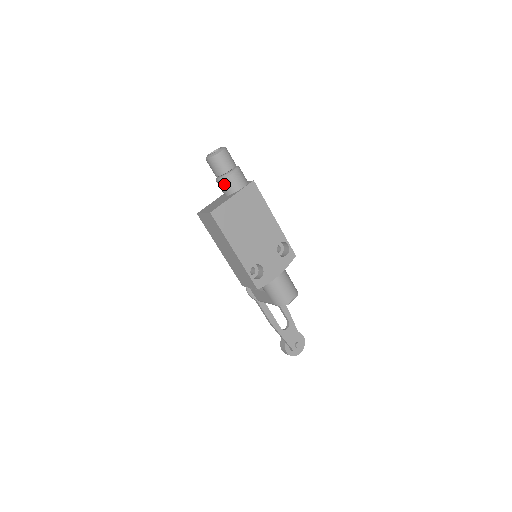
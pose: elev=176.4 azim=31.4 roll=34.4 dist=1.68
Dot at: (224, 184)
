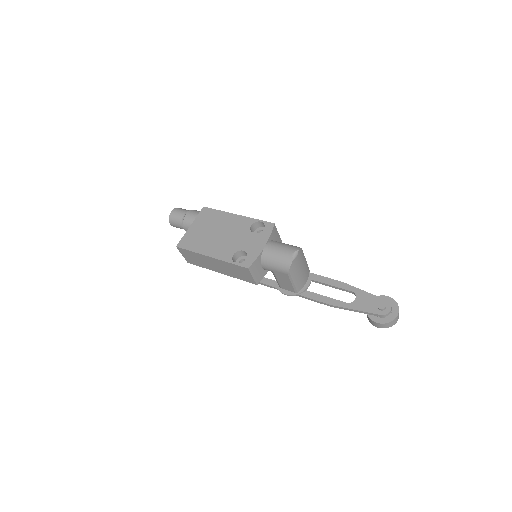
Dot at: (187, 227)
